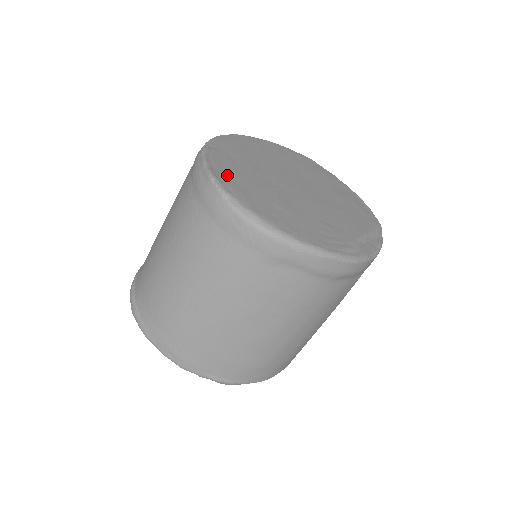
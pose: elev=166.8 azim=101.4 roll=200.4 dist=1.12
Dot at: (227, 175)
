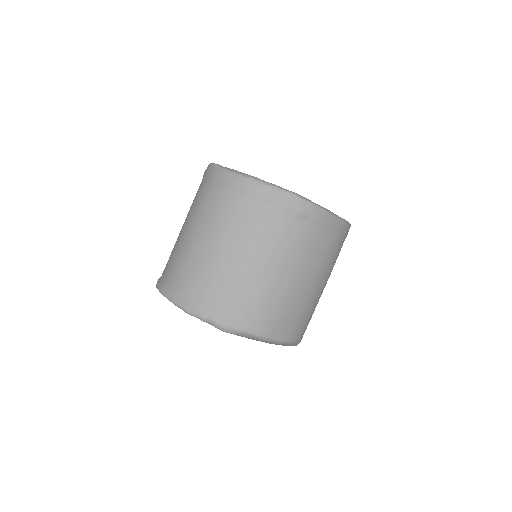
Dot at: occluded
